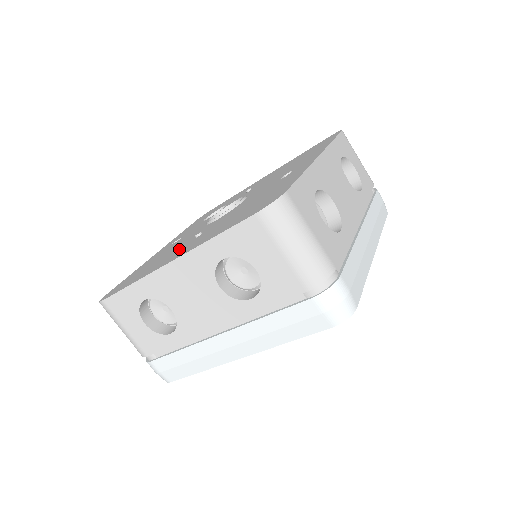
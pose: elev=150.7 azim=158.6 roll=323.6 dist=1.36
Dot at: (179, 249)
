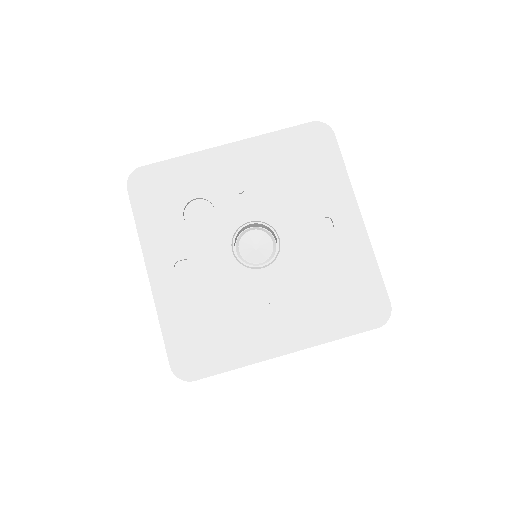
Dot at: (262, 321)
